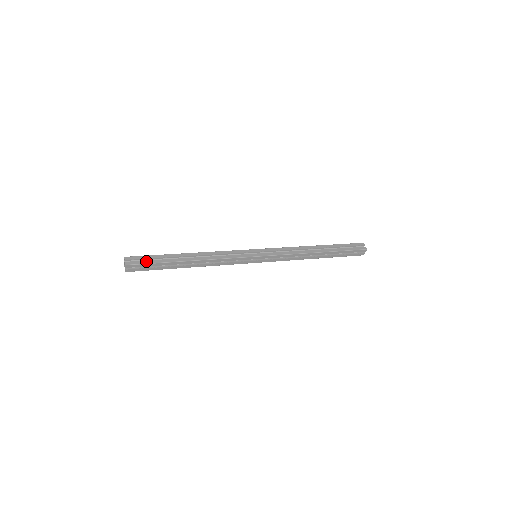
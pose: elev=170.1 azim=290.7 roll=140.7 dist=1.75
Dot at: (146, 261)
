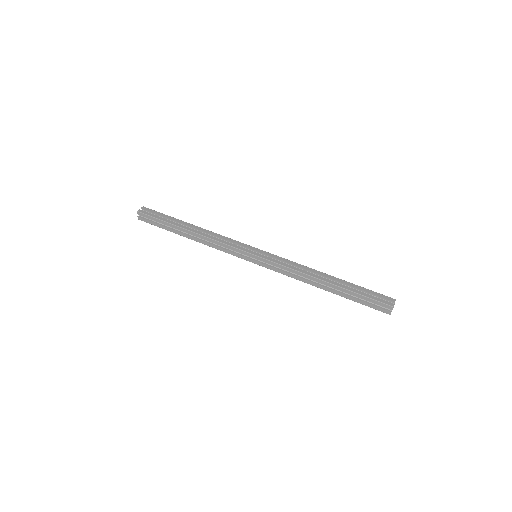
Dot at: (153, 223)
